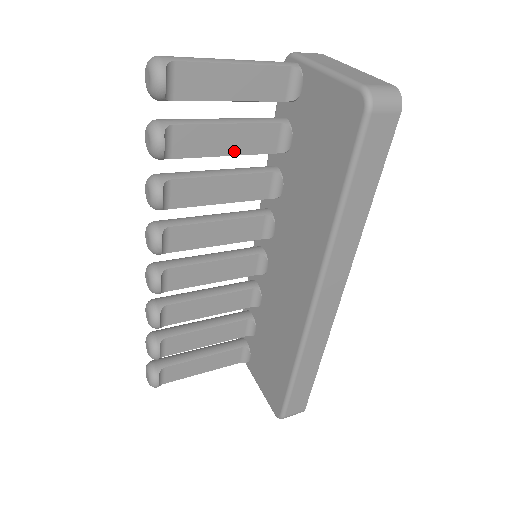
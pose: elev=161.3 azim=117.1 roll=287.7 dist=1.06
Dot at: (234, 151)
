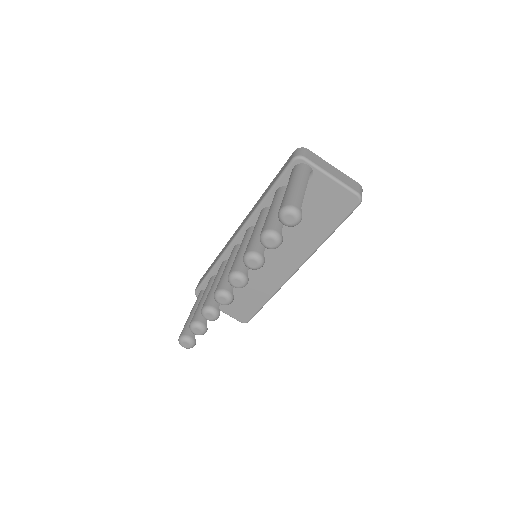
Dot at: occluded
